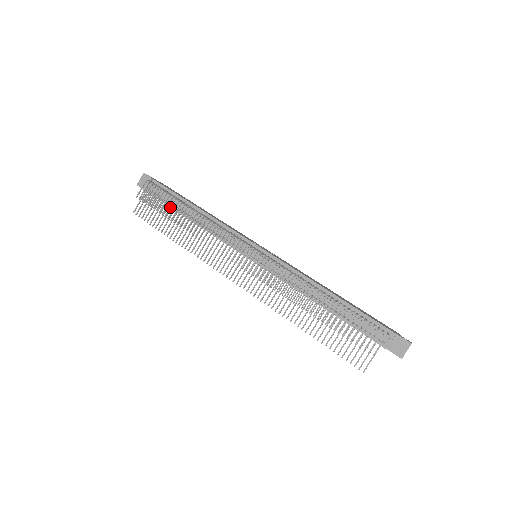
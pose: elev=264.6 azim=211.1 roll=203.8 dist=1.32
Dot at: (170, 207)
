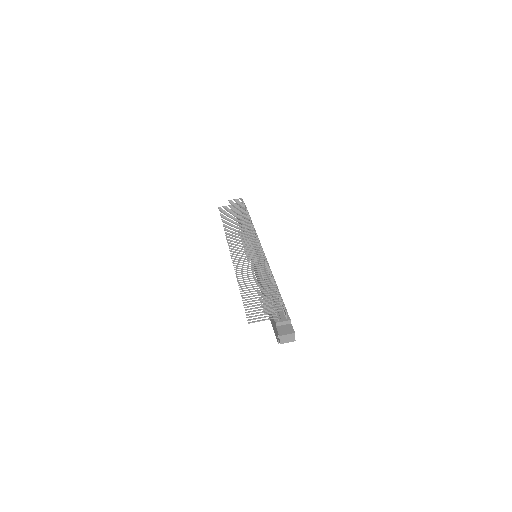
Dot at: (240, 210)
